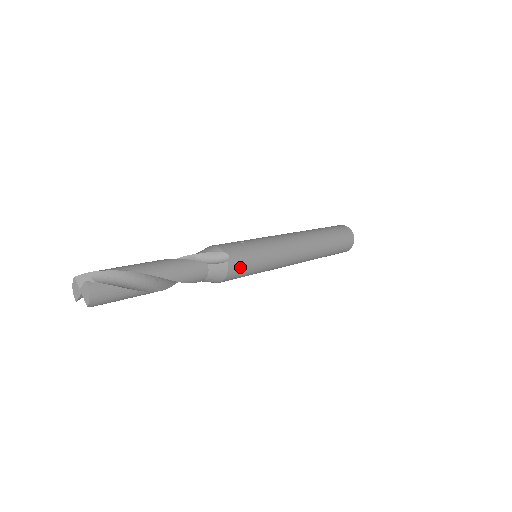
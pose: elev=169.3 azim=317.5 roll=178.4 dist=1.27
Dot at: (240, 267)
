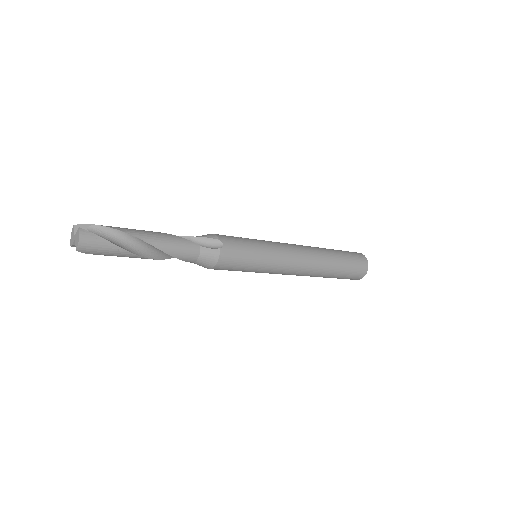
Dot at: (233, 258)
